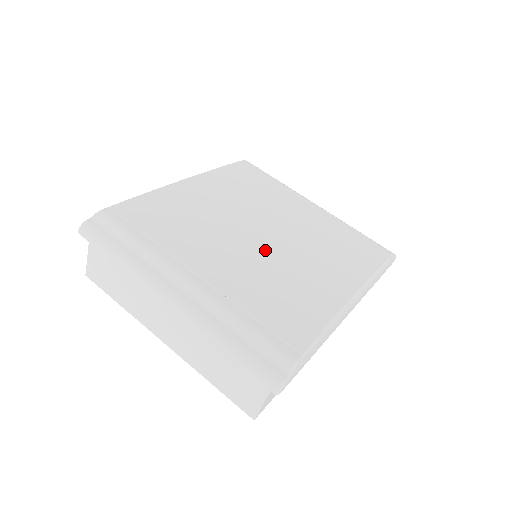
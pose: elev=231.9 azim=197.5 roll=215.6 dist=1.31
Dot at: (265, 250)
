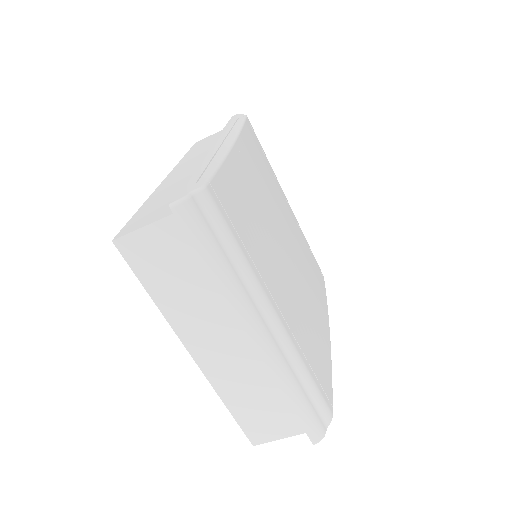
Dot at: (294, 273)
